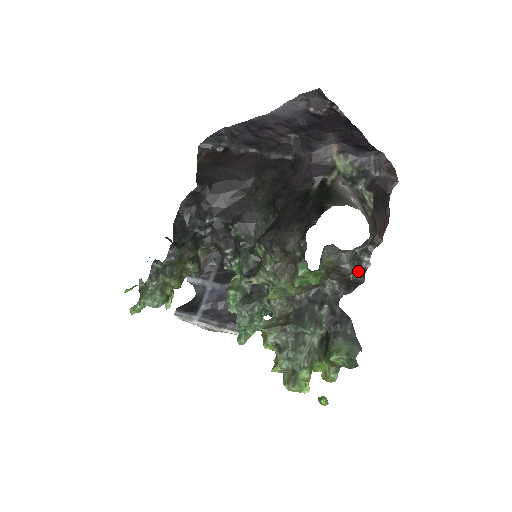
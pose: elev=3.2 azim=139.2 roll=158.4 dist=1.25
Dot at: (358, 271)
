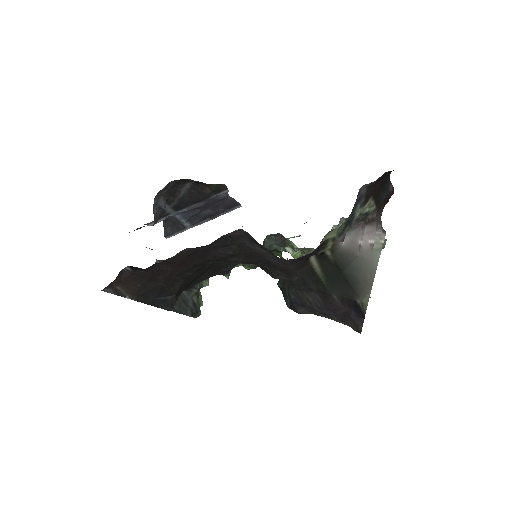
Dot at: occluded
